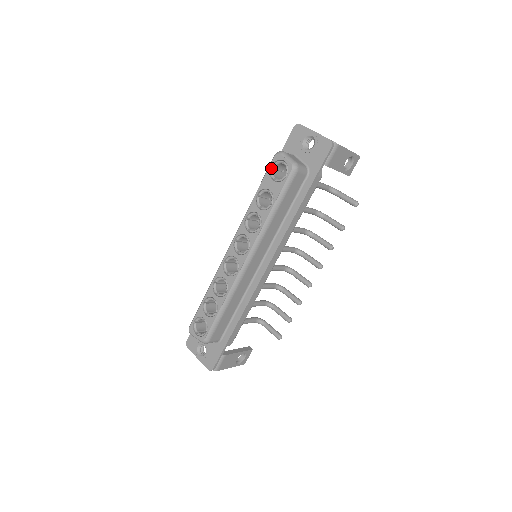
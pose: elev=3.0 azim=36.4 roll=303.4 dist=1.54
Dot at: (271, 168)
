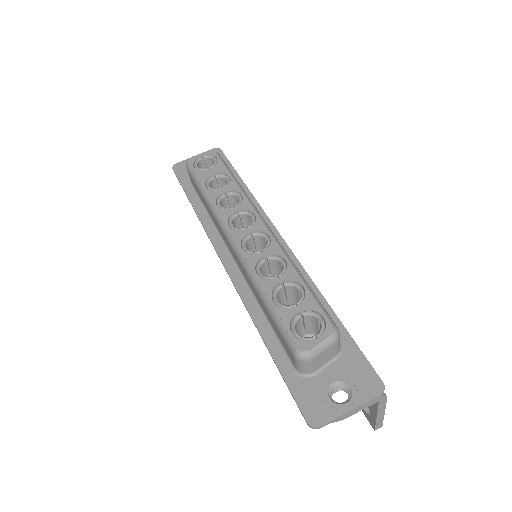
Dot at: (195, 167)
